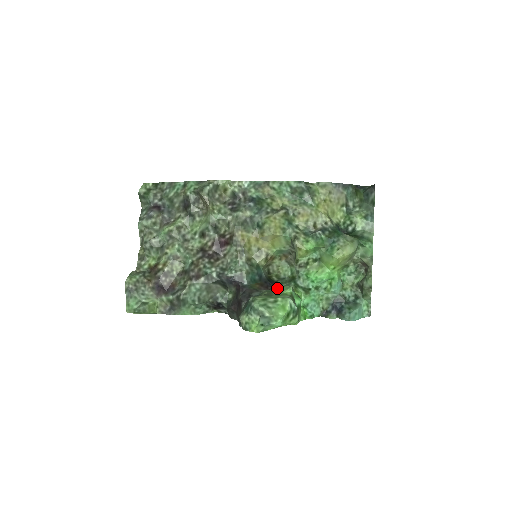
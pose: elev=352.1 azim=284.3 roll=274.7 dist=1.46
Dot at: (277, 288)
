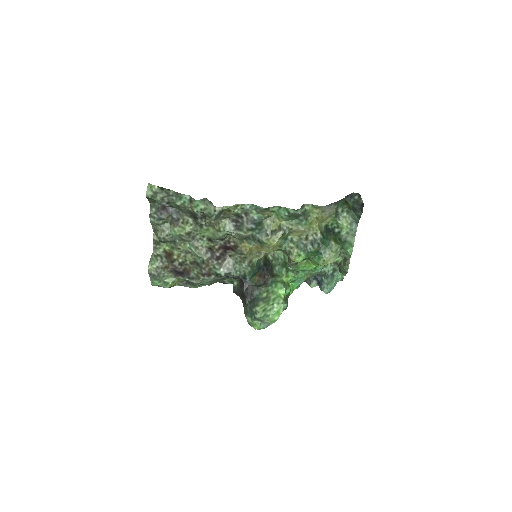
Dot at: (273, 284)
